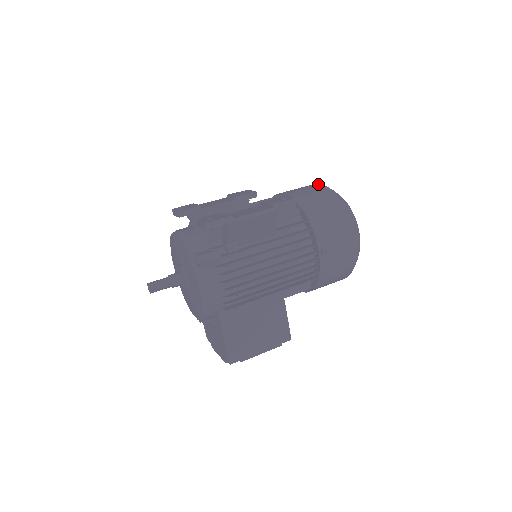
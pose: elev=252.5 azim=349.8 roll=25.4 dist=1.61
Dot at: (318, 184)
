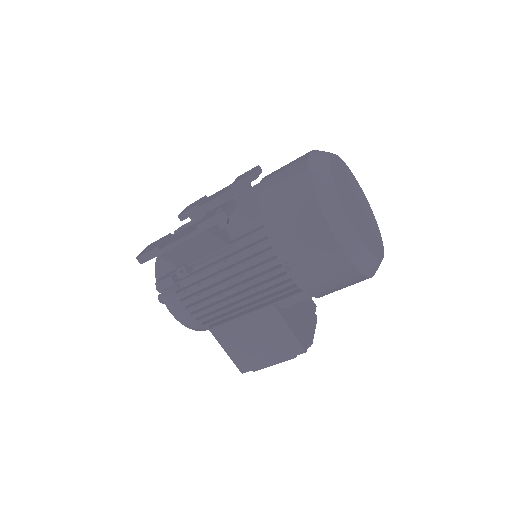
Dot at: (306, 155)
